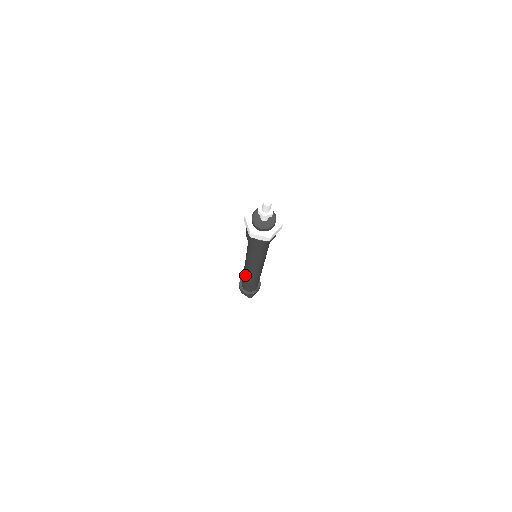
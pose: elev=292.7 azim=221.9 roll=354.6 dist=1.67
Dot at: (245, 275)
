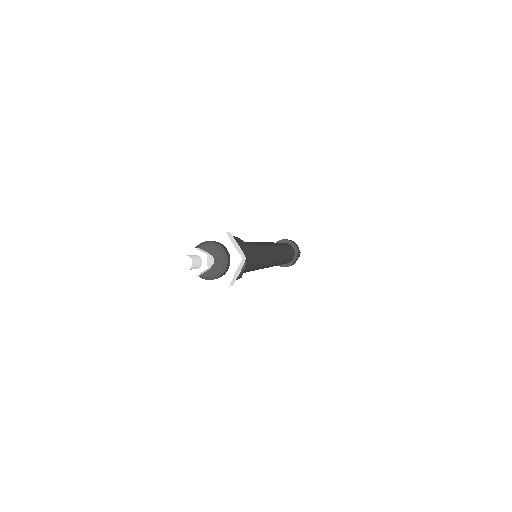
Dot at: occluded
